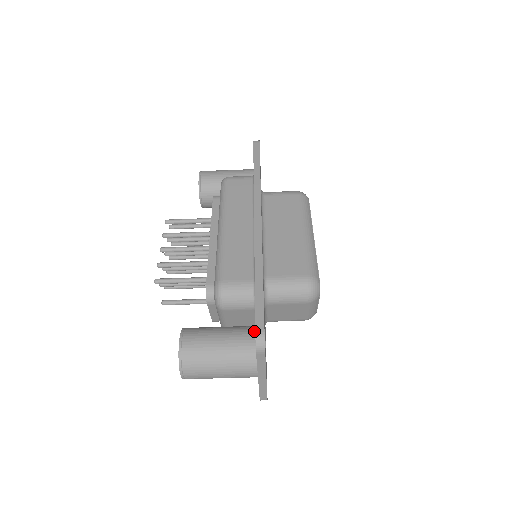
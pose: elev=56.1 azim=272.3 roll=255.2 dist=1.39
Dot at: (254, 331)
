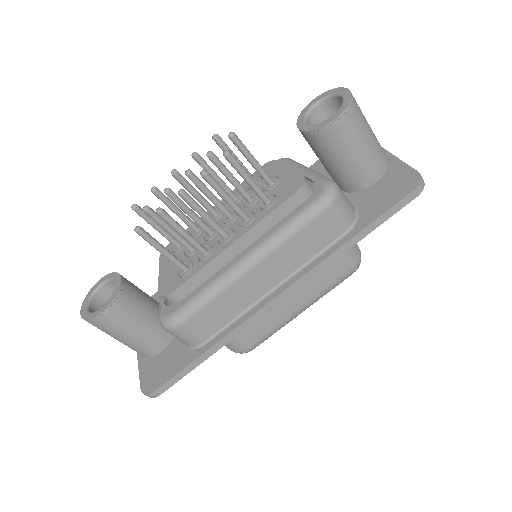
Dot at: (166, 345)
